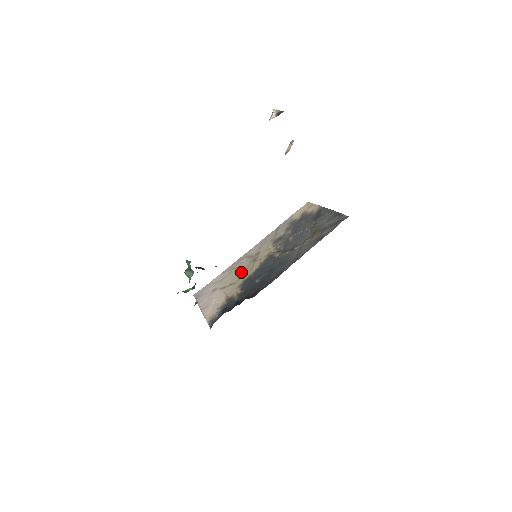
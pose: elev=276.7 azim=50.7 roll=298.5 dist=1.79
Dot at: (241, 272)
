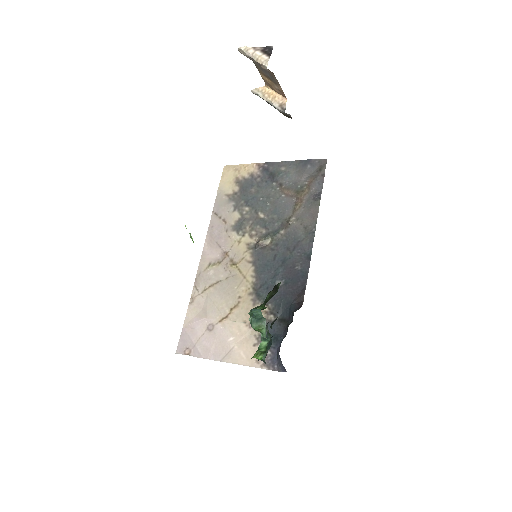
Dot at: (230, 287)
